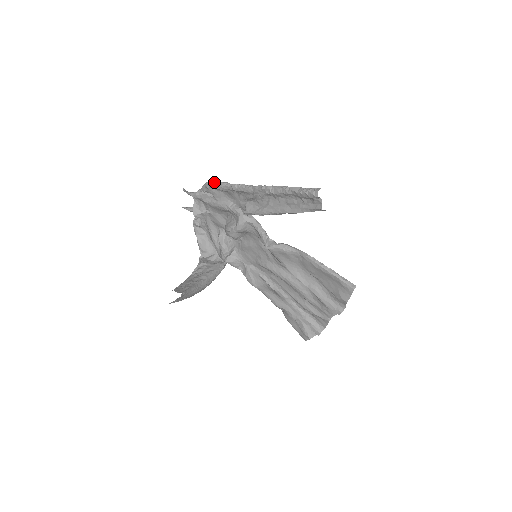
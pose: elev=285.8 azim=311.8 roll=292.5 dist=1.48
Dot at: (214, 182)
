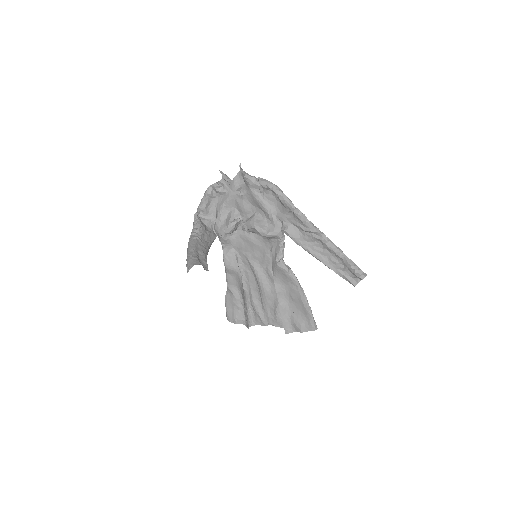
Dot at: (281, 191)
